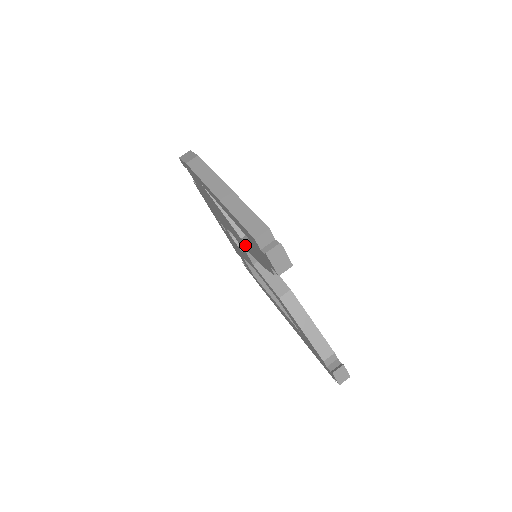
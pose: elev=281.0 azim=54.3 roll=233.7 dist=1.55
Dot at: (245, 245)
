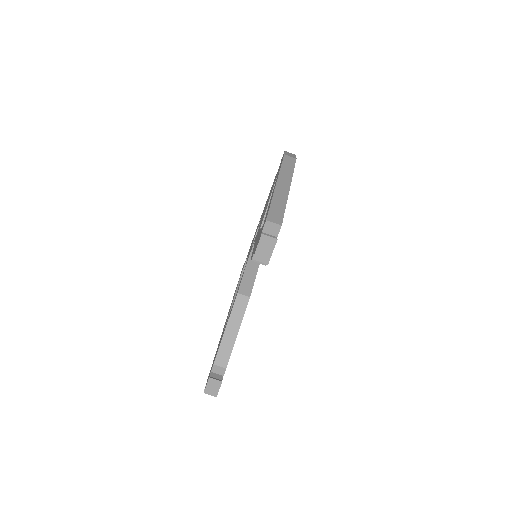
Dot at: occluded
